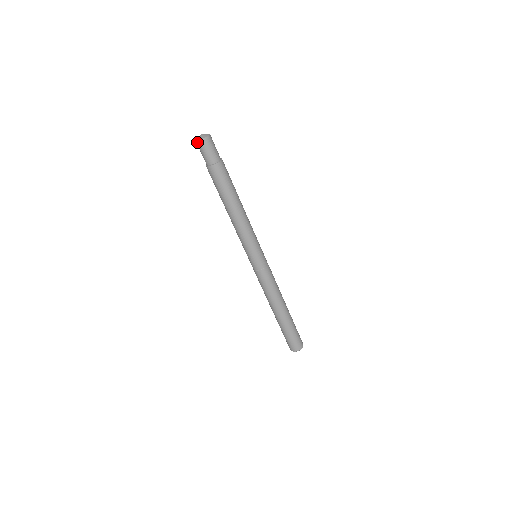
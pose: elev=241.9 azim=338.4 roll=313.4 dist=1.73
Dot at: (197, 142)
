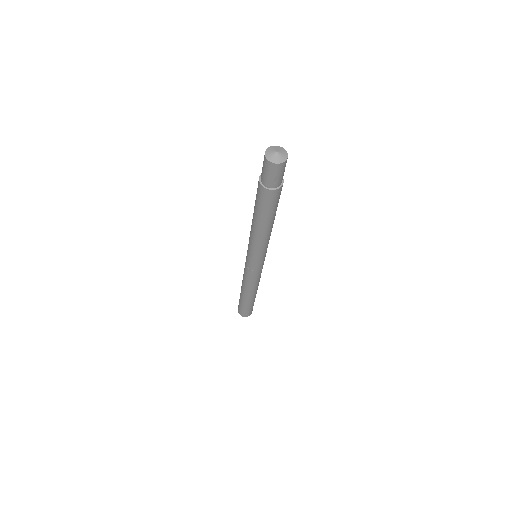
Dot at: (265, 154)
